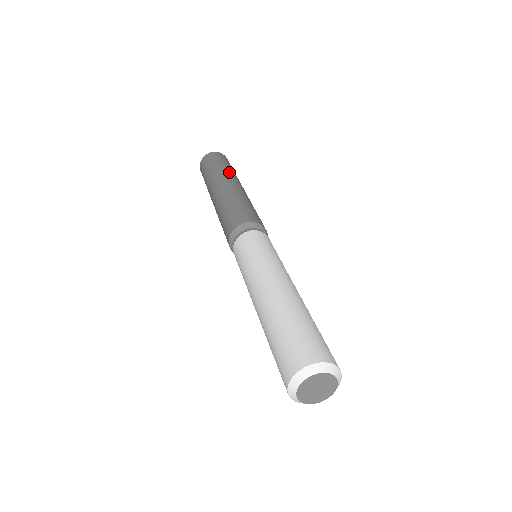
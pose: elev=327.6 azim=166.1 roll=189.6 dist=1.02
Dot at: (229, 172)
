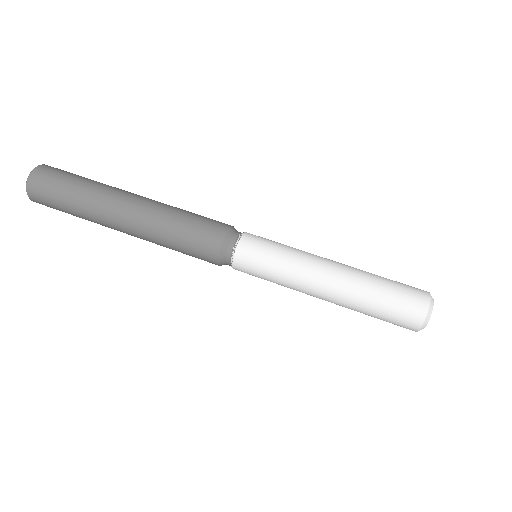
Dot at: (98, 191)
